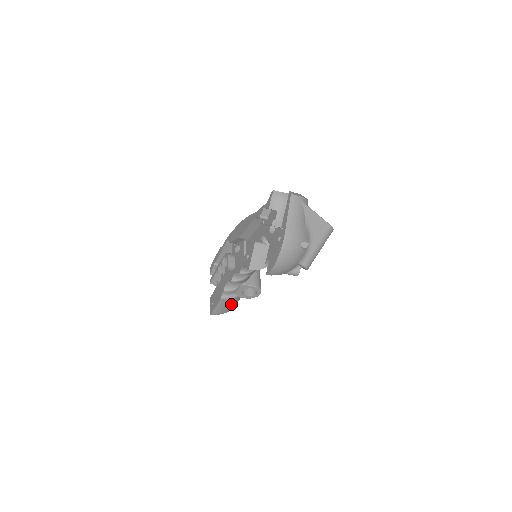
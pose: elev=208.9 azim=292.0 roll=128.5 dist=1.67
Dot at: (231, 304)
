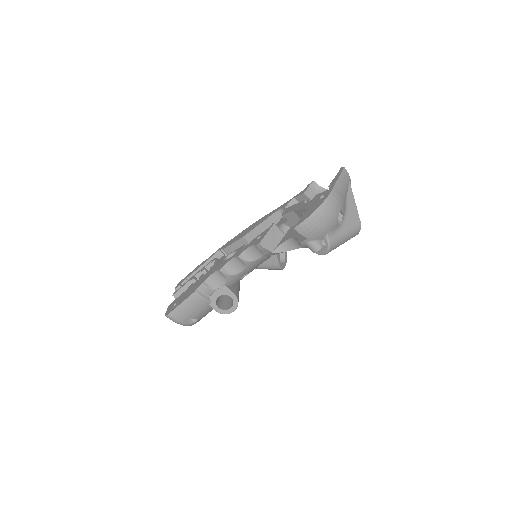
Dot at: (196, 311)
